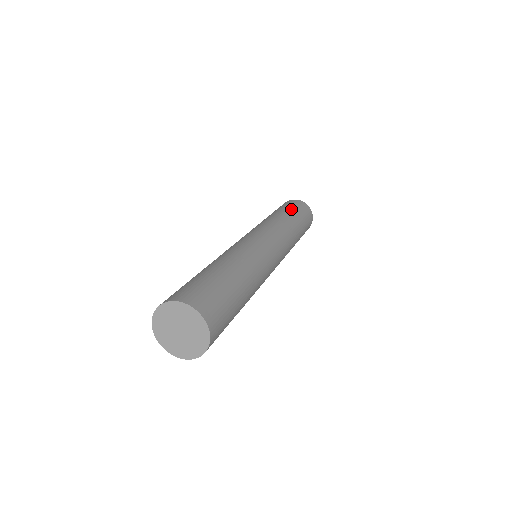
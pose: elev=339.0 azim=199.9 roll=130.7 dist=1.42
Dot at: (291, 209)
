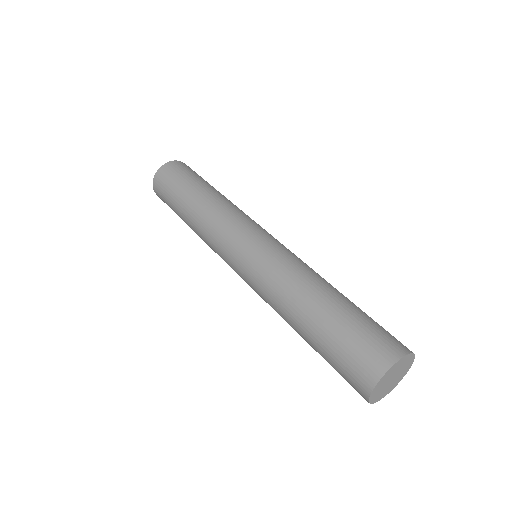
Dot at: (200, 179)
